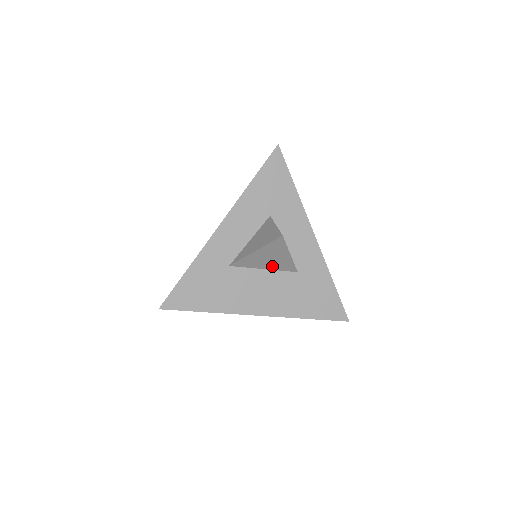
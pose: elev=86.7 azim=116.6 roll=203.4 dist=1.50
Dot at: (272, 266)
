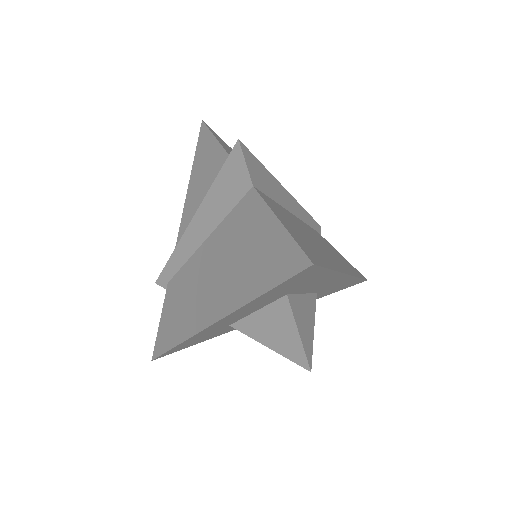
Dot at: occluded
